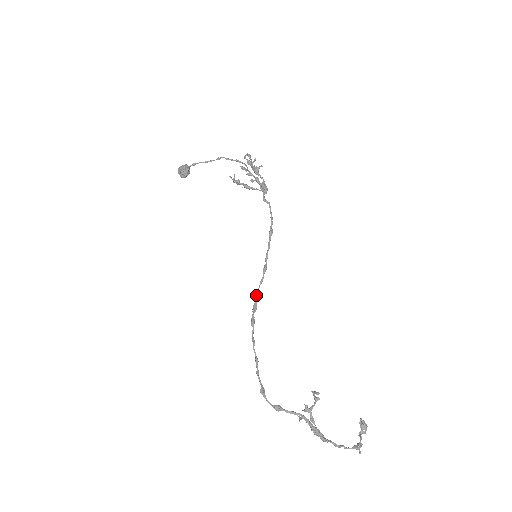
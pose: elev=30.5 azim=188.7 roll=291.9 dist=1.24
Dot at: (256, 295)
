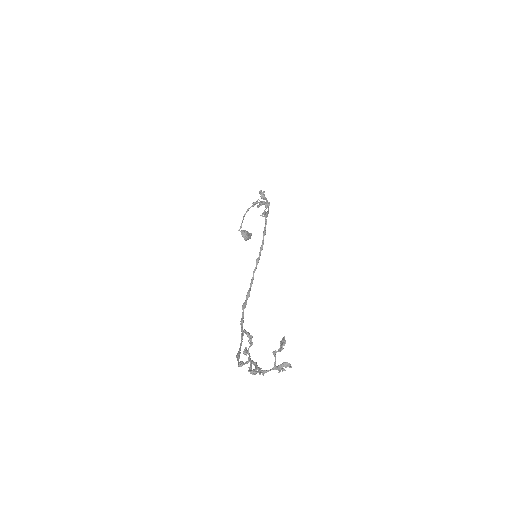
Dot at: (250, 284)
